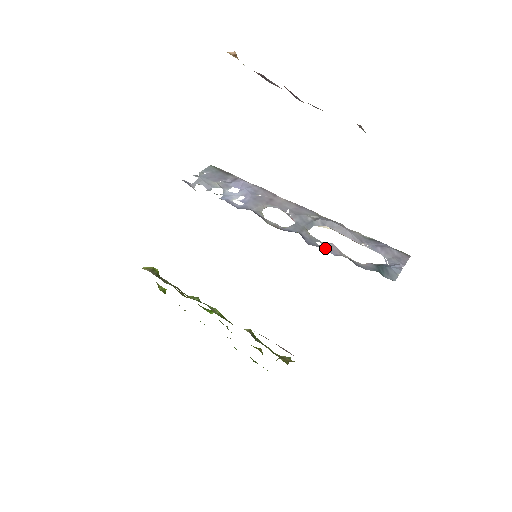
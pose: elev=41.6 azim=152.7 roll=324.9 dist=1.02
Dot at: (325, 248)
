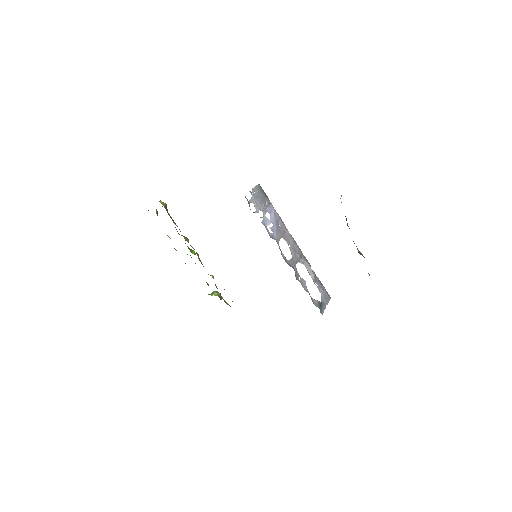
Dot at: (302, 284)
